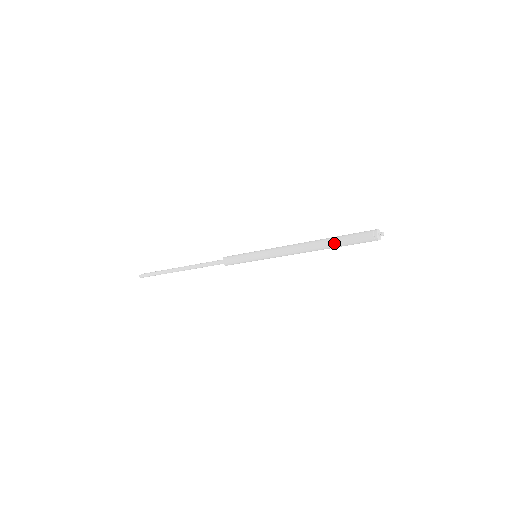
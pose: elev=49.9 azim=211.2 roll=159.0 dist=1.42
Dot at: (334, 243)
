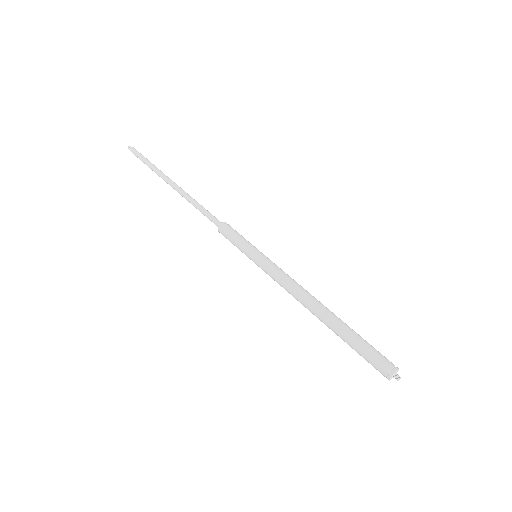
Dot at: occluded
